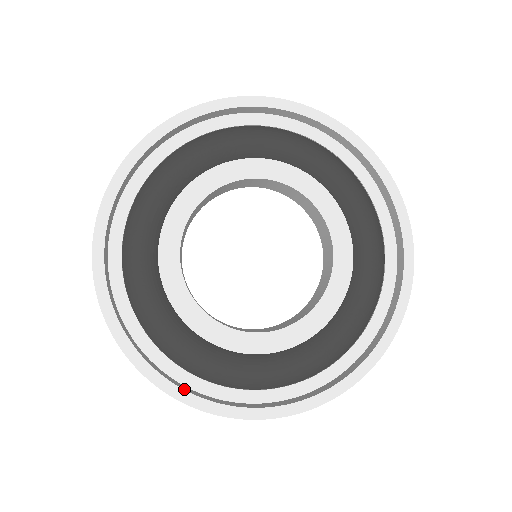
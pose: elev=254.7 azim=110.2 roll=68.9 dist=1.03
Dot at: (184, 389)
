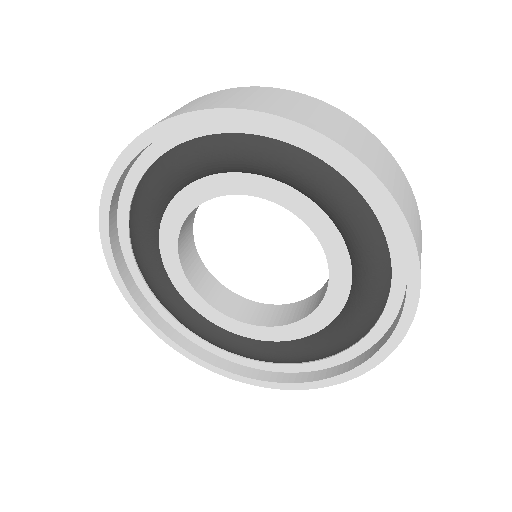
Dot at: (298, 382)
